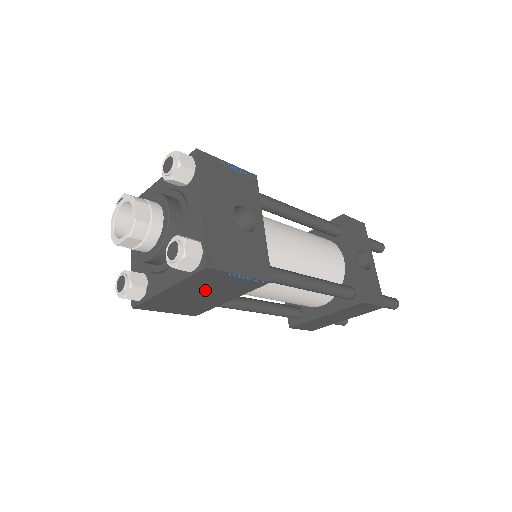
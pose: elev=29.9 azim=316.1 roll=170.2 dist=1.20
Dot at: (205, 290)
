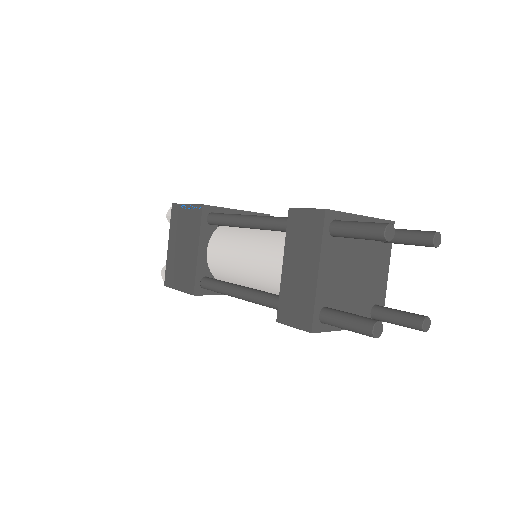
Dot at: (182, 237)
